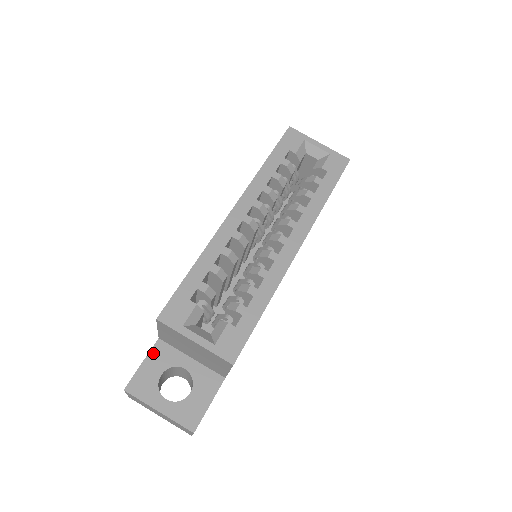
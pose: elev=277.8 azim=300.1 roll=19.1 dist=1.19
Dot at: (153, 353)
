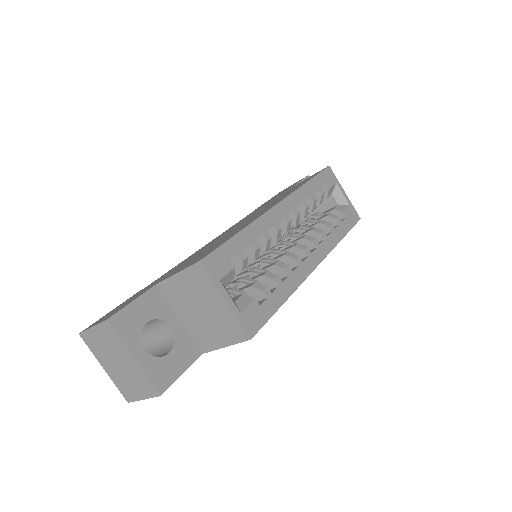
Dot at: (146, 296)
